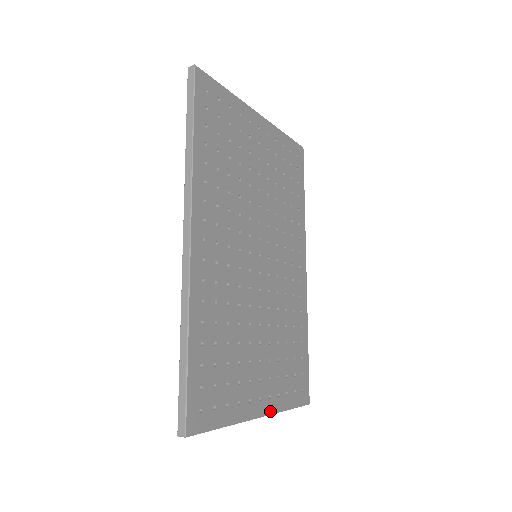
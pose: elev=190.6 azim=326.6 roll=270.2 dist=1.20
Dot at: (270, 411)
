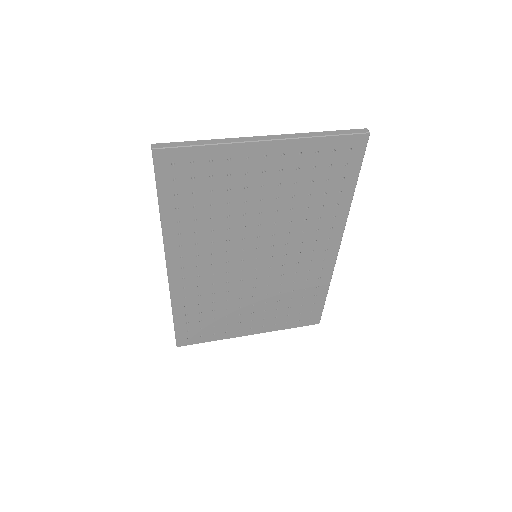
Dot at: (263, 332)
